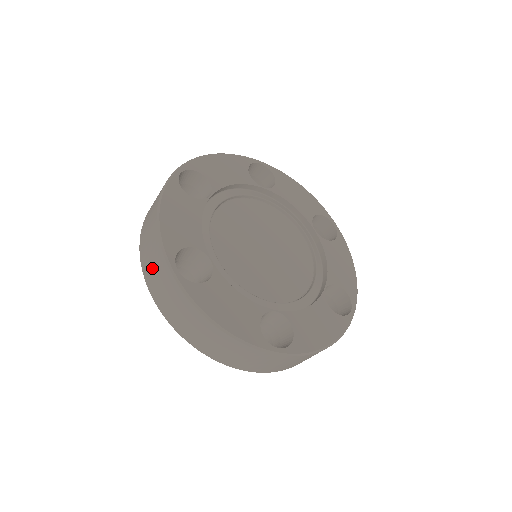
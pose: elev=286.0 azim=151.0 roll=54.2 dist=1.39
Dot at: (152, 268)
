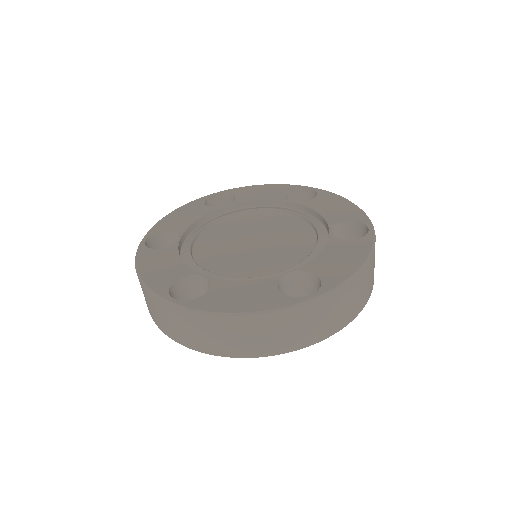
Dot at: (163, 320)
